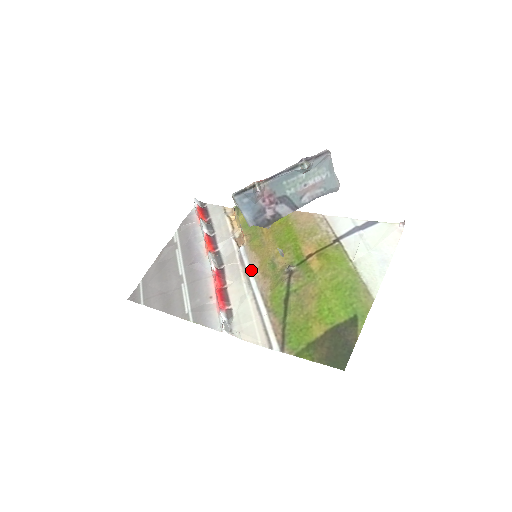
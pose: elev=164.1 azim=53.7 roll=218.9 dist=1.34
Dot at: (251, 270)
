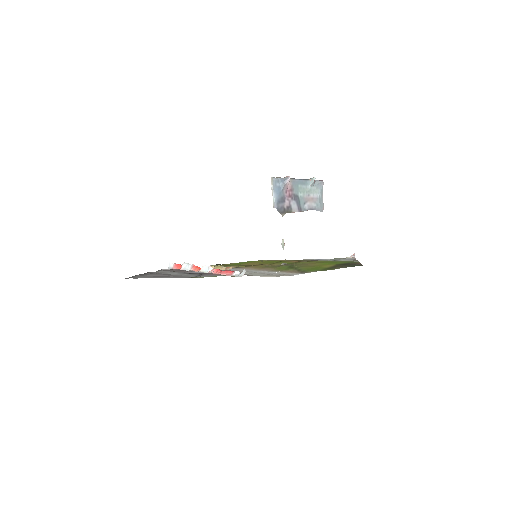
Dot at: (248, 270)
